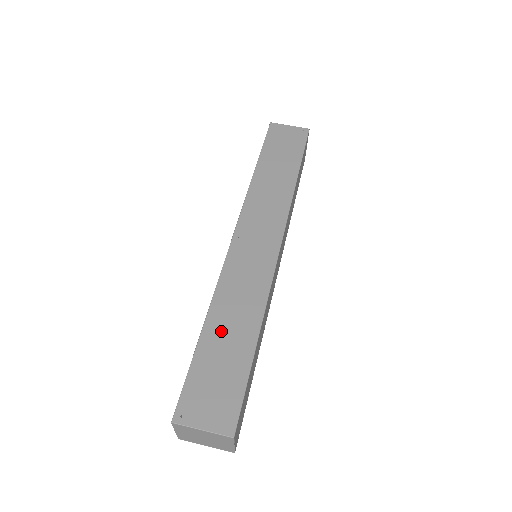
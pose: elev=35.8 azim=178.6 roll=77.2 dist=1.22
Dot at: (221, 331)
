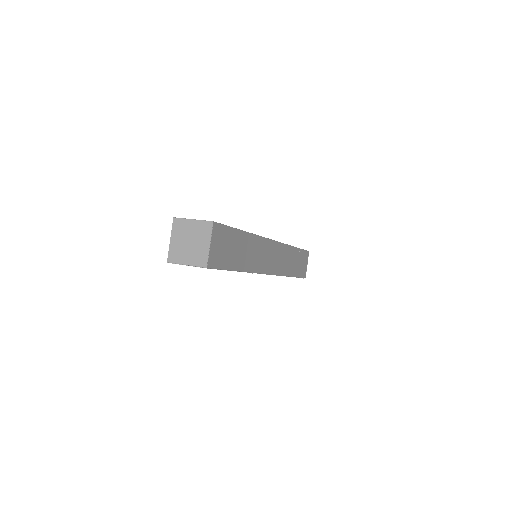
Dot at: occluded
